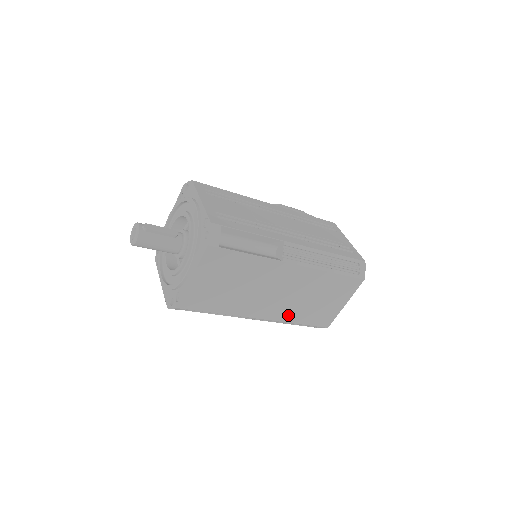
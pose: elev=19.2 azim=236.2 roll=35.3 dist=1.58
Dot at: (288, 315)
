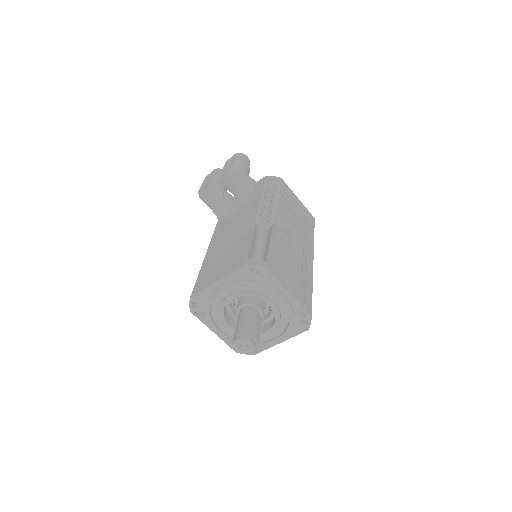
Dot at: occluded
